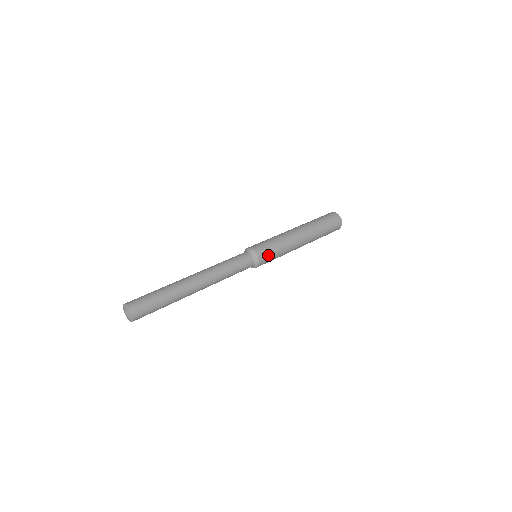
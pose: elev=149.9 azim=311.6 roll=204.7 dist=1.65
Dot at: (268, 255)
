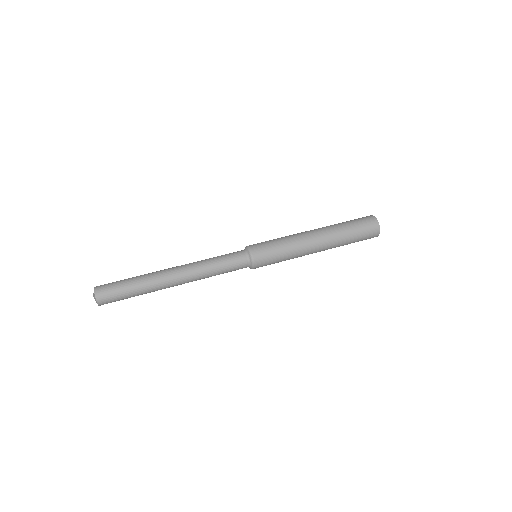
Dot at: (267, 258)
